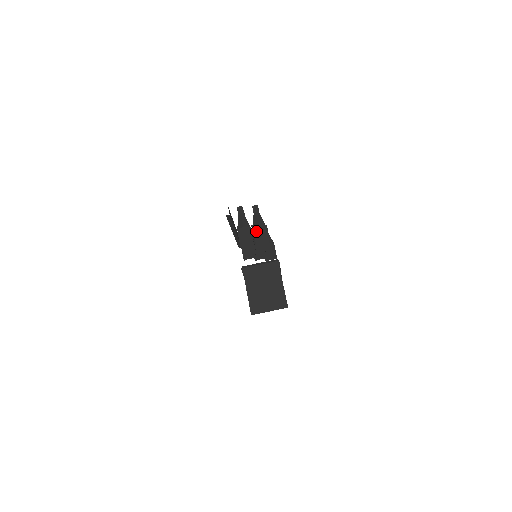
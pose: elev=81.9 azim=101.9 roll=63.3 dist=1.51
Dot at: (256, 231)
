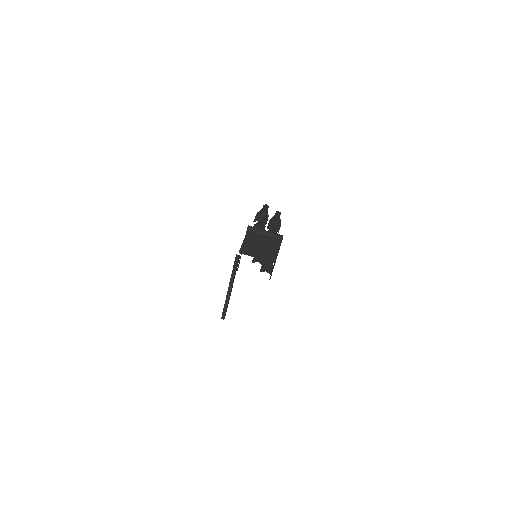
Dot at: (272, 221)
